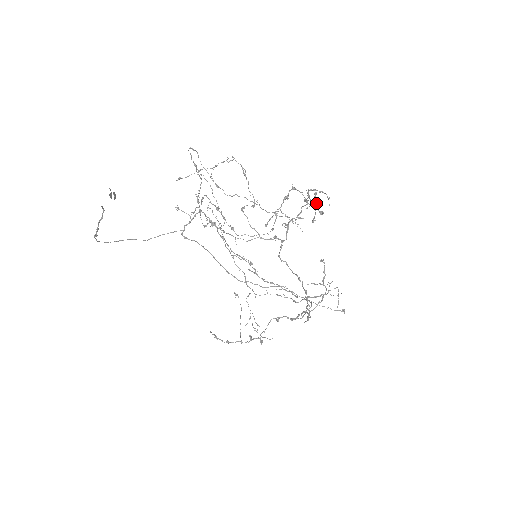
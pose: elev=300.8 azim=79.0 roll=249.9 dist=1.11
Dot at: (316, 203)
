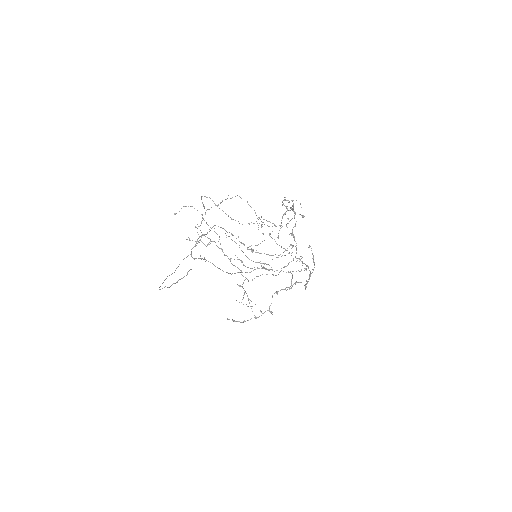
Dot at: occluded
